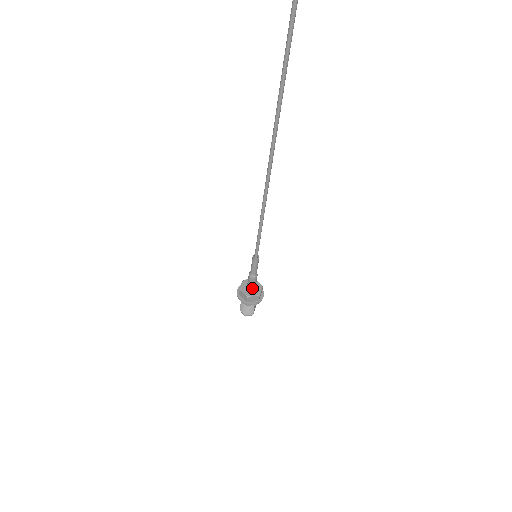
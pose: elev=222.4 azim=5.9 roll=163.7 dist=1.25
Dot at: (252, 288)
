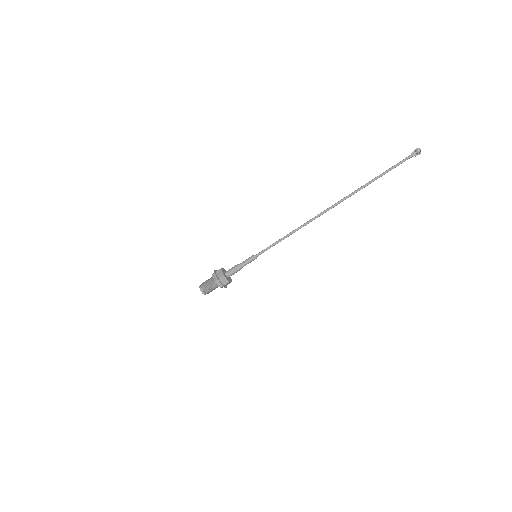
Dot at: (229, 274)
